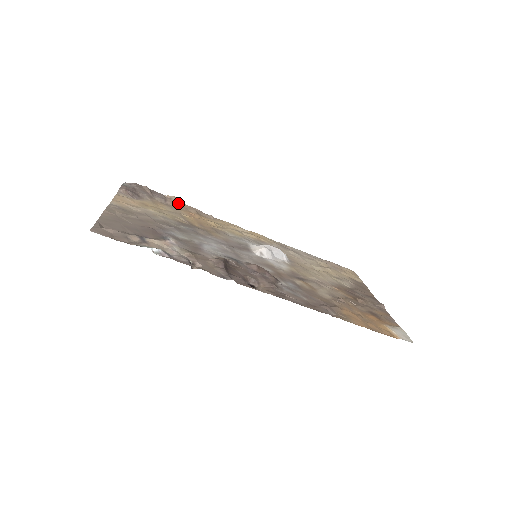
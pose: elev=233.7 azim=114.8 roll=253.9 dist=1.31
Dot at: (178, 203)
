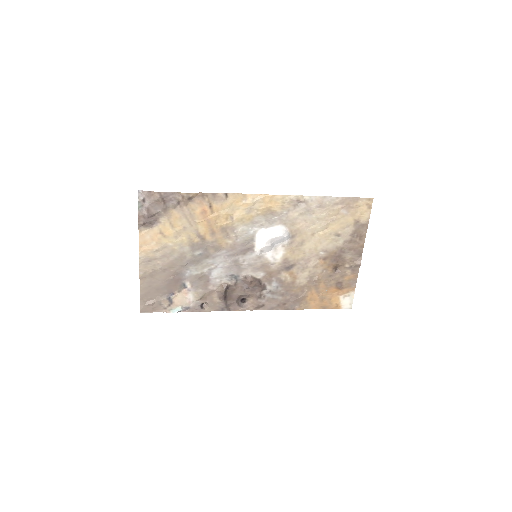
Dot at: (191, 198)
